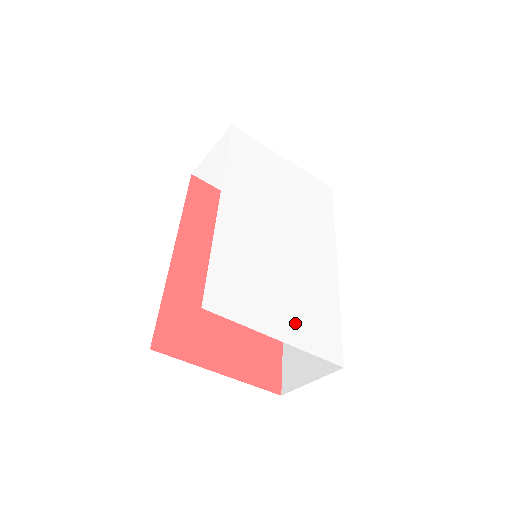
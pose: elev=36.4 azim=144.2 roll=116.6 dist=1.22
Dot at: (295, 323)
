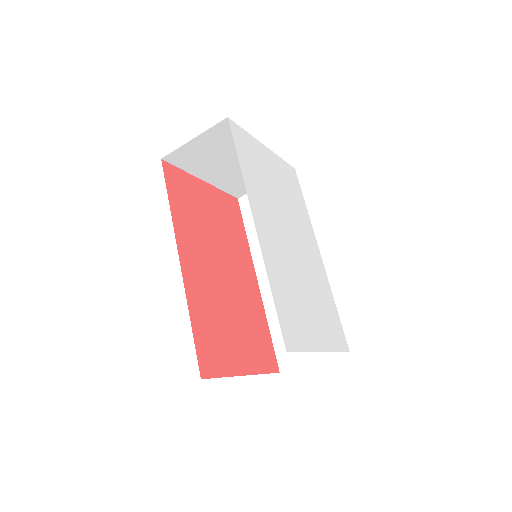
Dot at: (323, 329)
